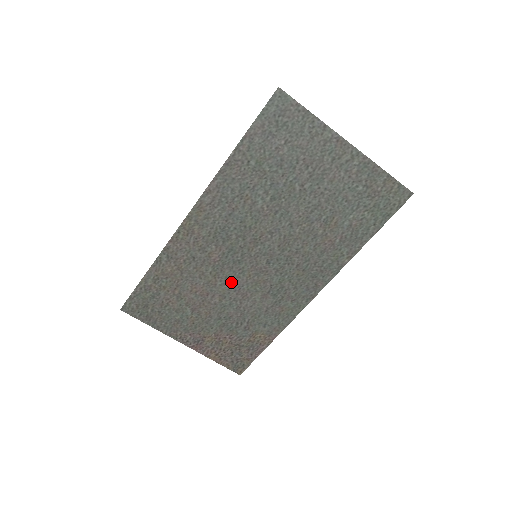
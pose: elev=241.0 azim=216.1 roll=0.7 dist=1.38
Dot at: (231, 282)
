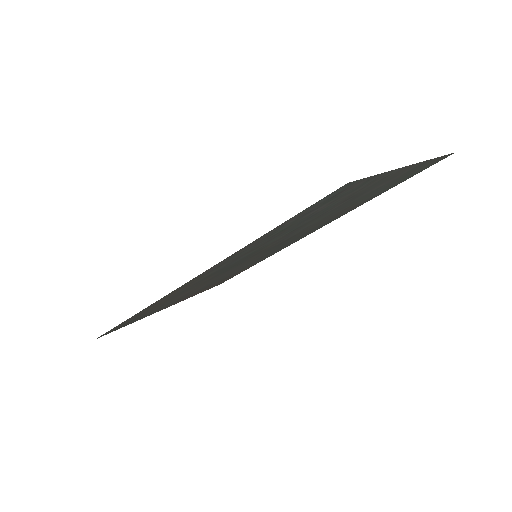
Dot at: (223, 274)
